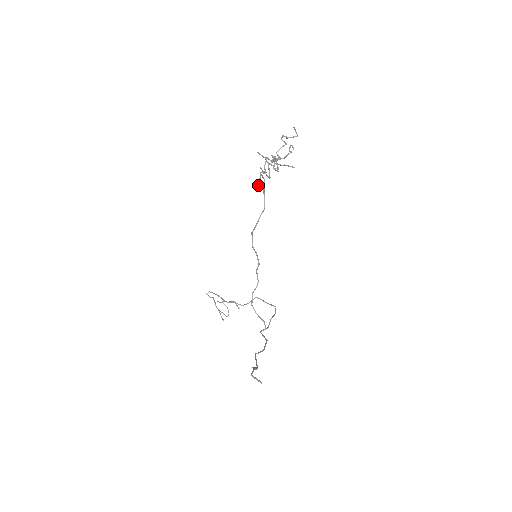
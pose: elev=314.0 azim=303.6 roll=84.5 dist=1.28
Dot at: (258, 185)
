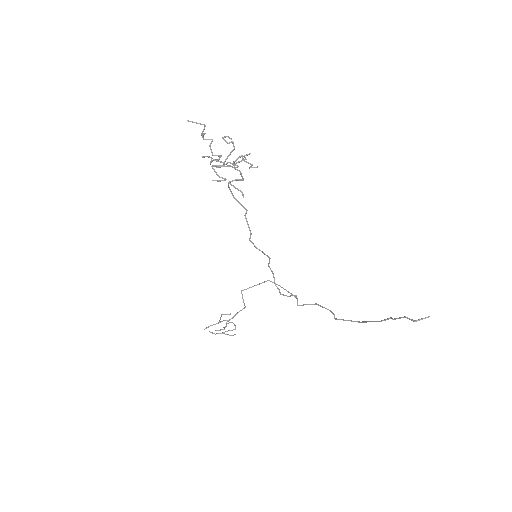
Dot at: (242, 195)
